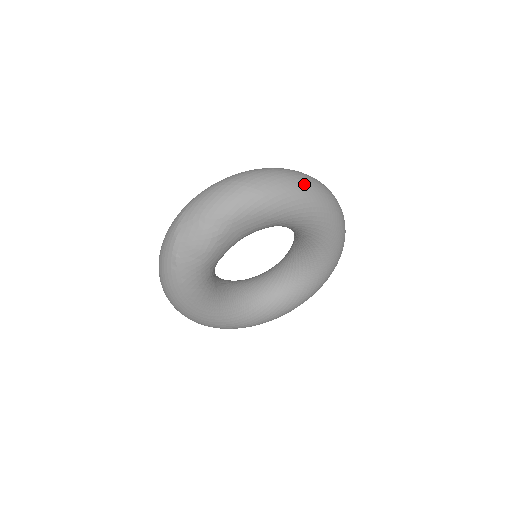
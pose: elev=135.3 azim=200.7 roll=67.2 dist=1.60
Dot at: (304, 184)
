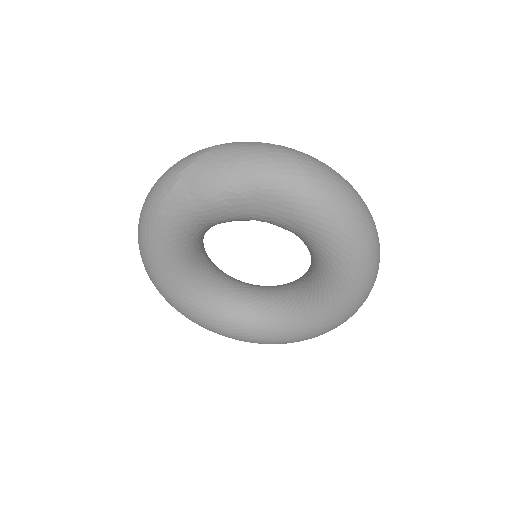
Dot at: (361, 215)
